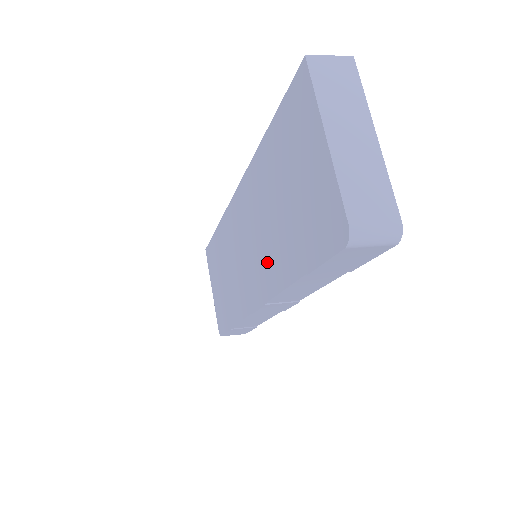
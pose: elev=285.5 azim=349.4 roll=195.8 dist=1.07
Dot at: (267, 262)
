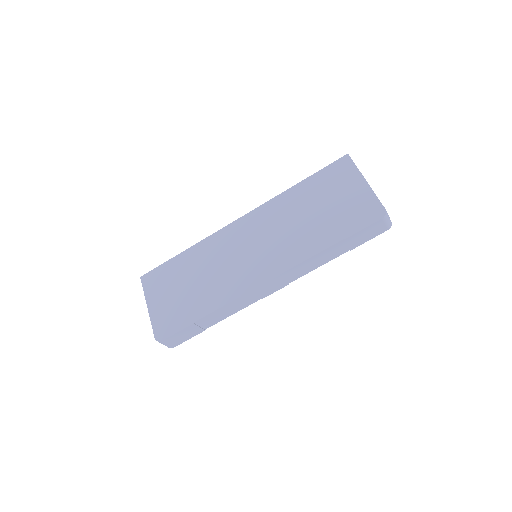
Dot at: (288, 248)
